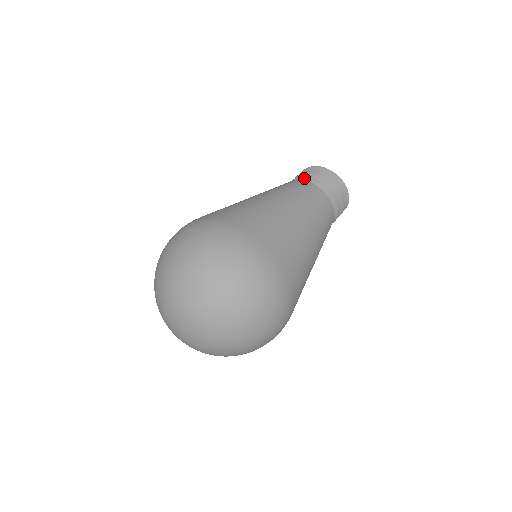
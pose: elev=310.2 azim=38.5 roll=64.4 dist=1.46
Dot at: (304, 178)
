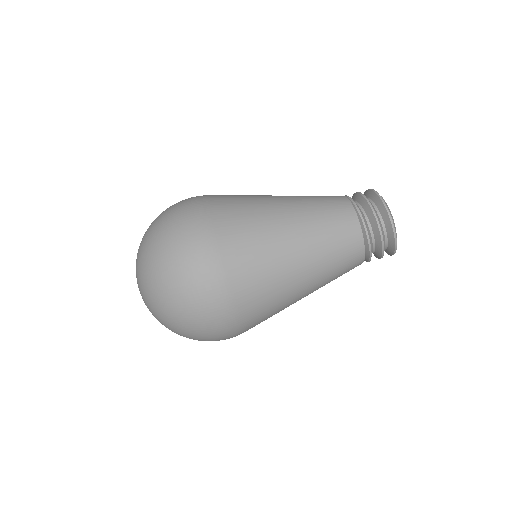
Dot at: (368, 243)
